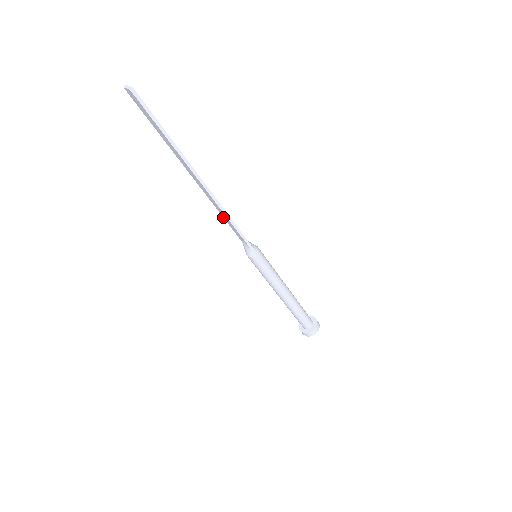
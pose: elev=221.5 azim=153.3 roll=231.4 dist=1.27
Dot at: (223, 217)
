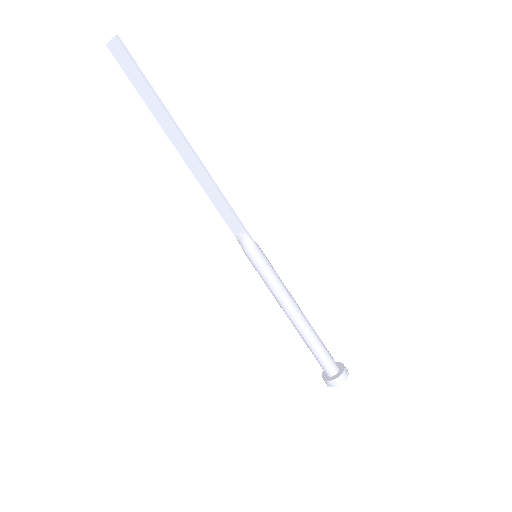
Dot at: (213, 203)
